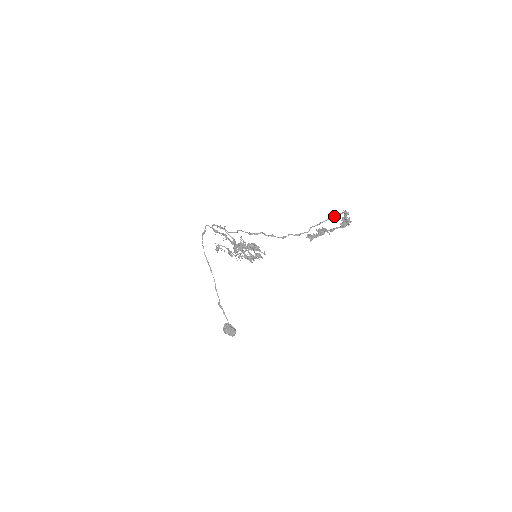
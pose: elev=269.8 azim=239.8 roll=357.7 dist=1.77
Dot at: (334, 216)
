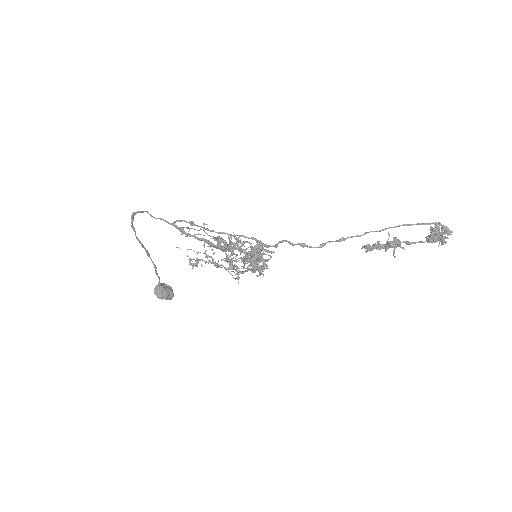
Dot at: (418, 224)
